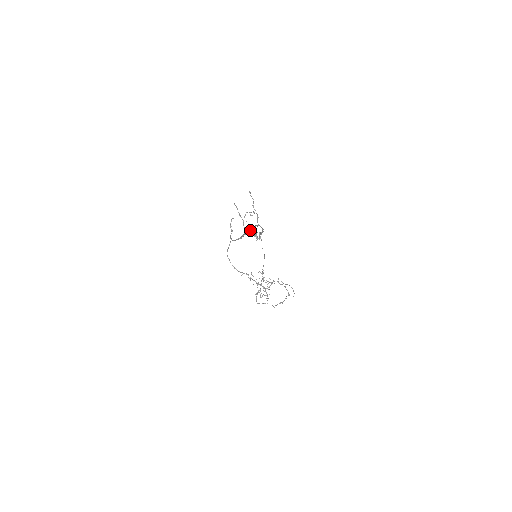
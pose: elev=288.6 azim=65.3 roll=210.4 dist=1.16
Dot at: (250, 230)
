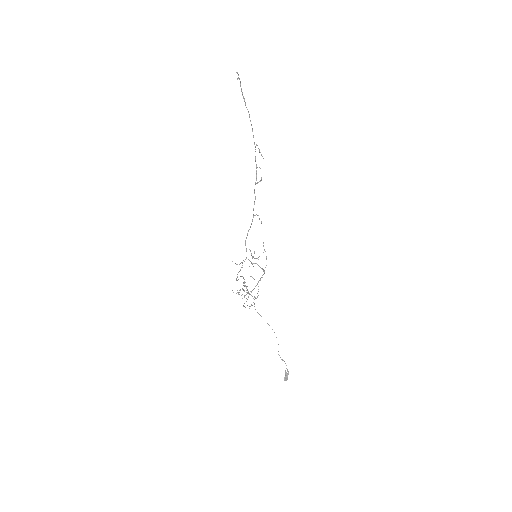
Dot at: (237, 79)
